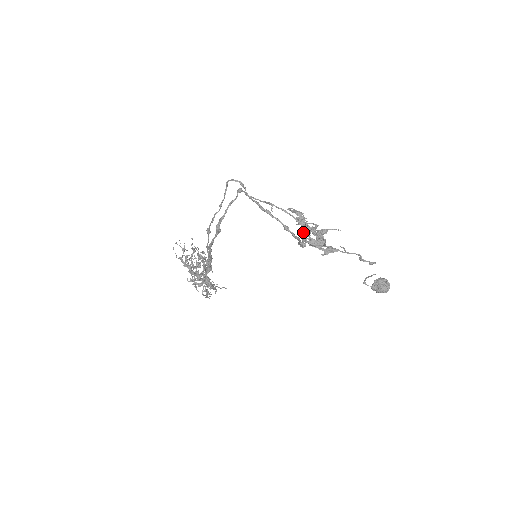
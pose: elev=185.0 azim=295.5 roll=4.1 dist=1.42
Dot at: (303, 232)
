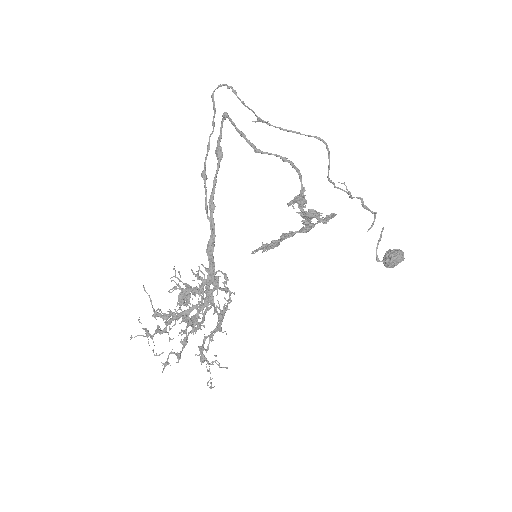
Dot at: (287, 234)
